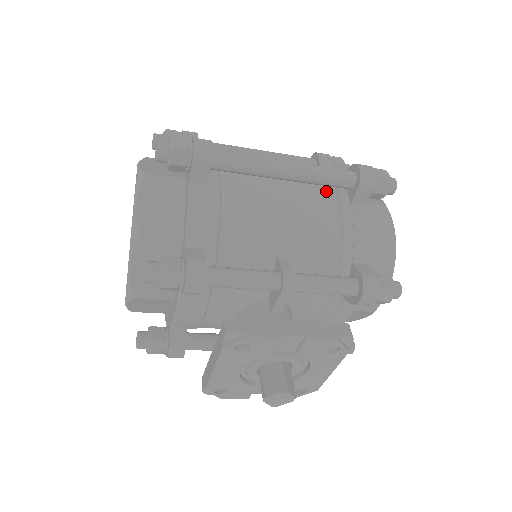
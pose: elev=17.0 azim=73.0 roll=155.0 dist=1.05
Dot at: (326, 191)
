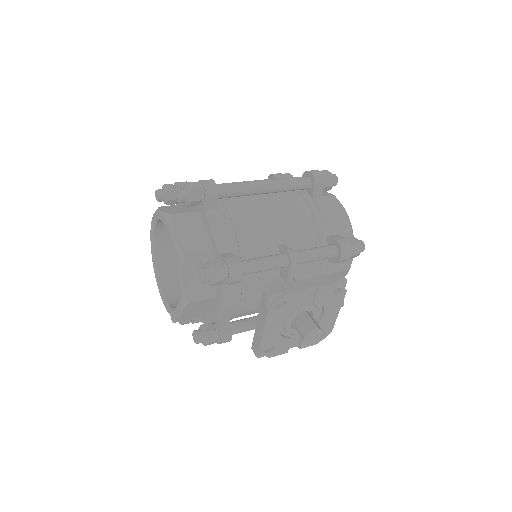
Dot at: (293, 194)
